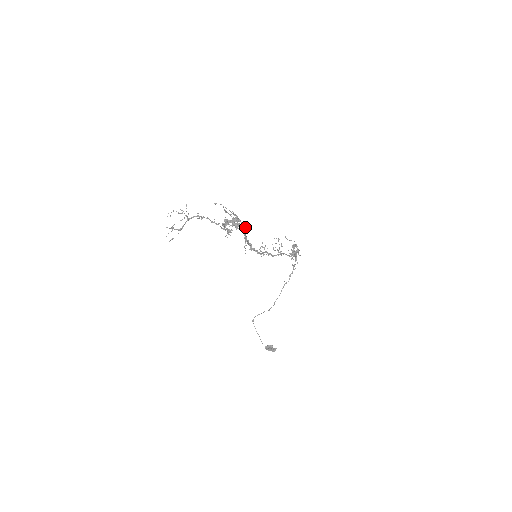
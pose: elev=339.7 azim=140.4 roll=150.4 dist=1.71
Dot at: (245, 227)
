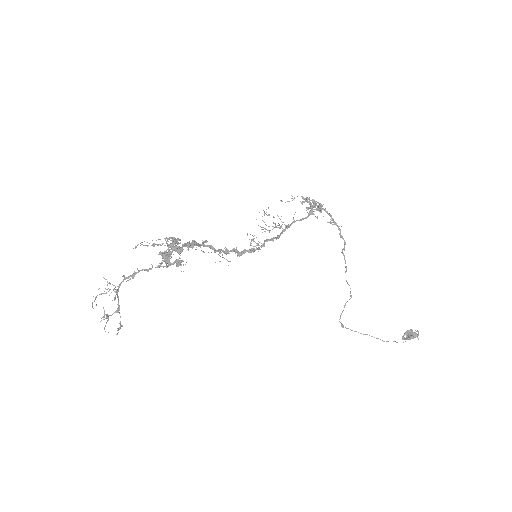
Dot at: occluded
